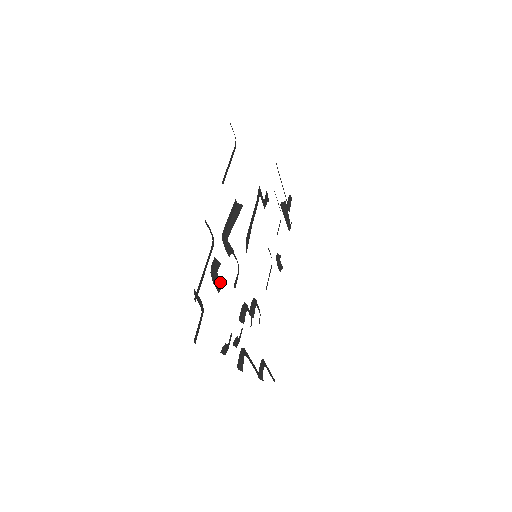
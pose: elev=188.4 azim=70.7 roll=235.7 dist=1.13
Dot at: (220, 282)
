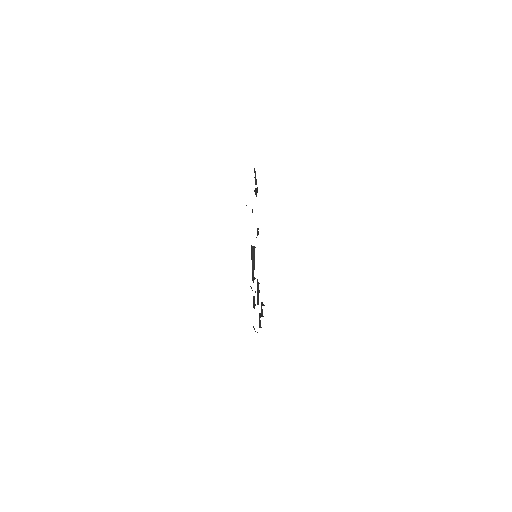
Dot at: (255, 305)
